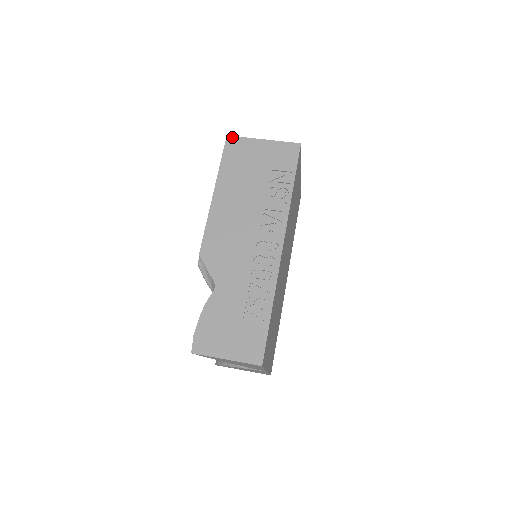
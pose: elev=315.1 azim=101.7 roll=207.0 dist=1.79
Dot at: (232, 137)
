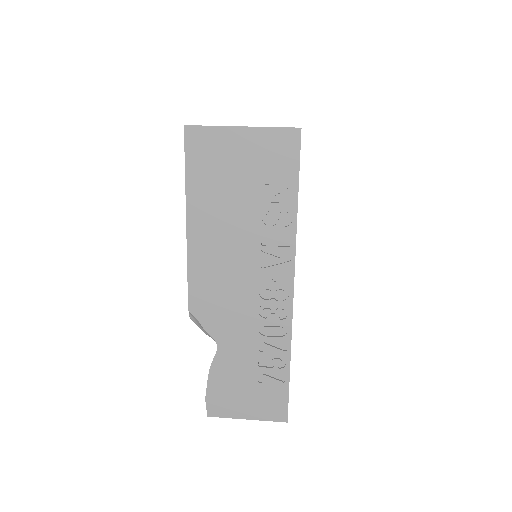
Dot at: (193, 128)
